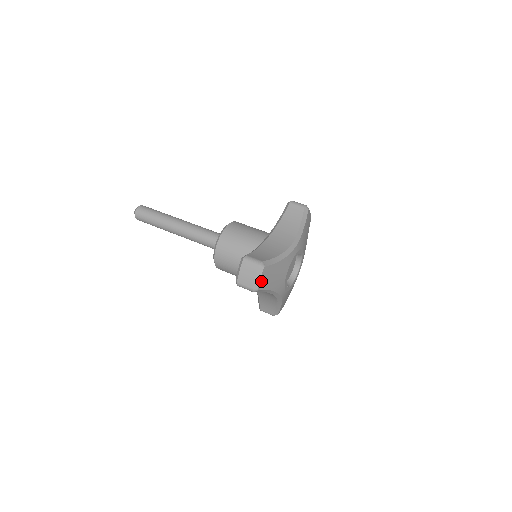
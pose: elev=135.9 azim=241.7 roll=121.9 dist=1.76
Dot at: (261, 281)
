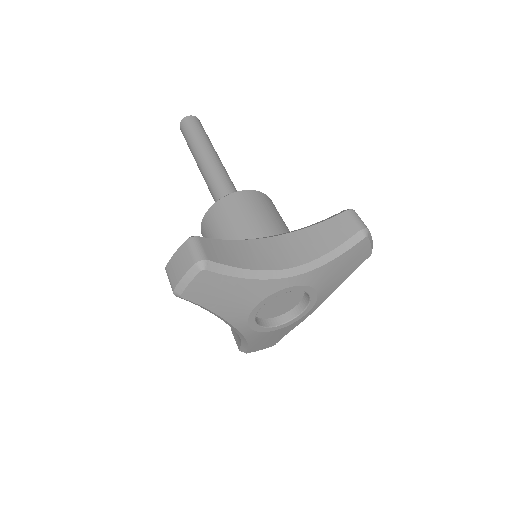
Dot at: (191, 287)
